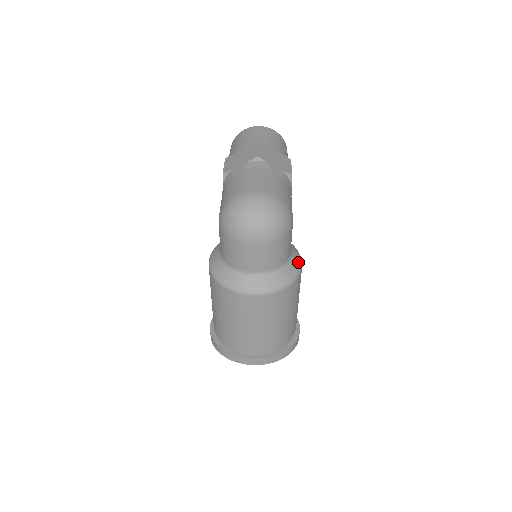
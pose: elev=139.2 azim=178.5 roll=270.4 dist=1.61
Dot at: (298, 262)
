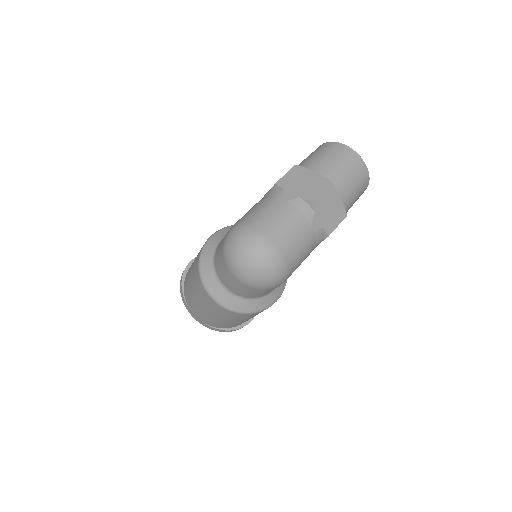
Dot at: (272, 300)
